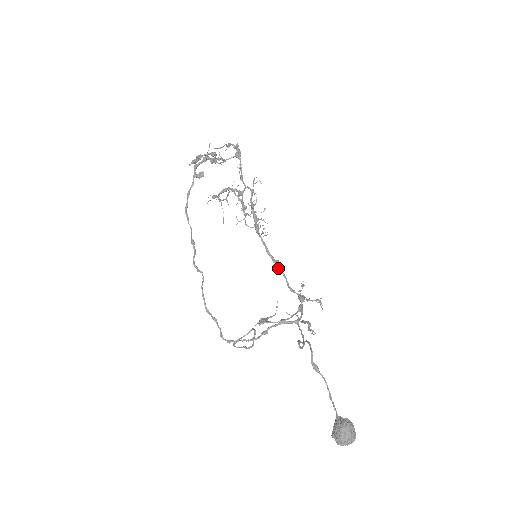
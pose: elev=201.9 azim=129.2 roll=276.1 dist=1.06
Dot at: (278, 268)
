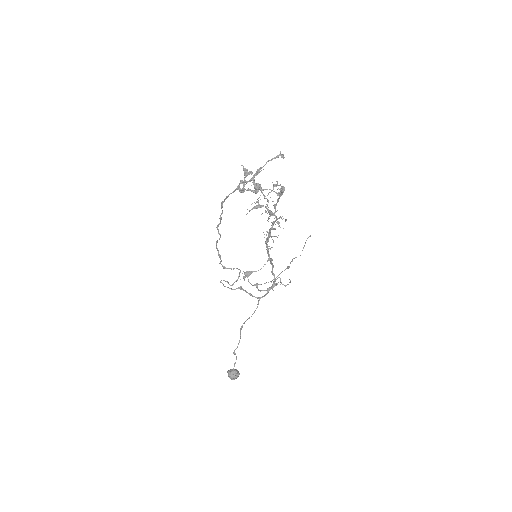
Dot at: (270, 263)
